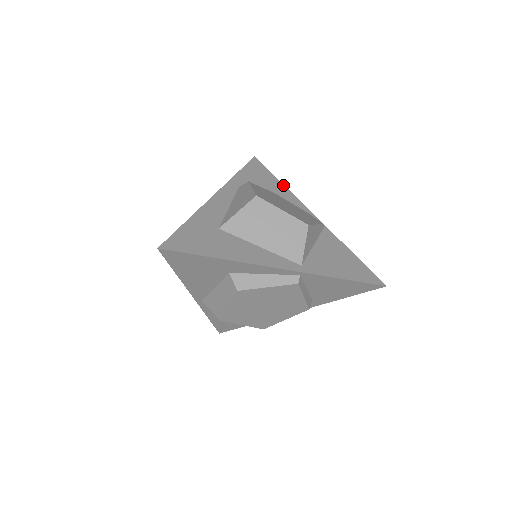
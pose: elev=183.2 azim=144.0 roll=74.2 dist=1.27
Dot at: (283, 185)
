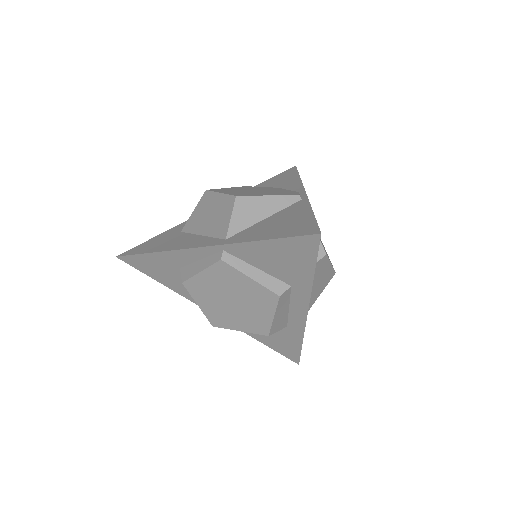
Dot at: (299, 178)
